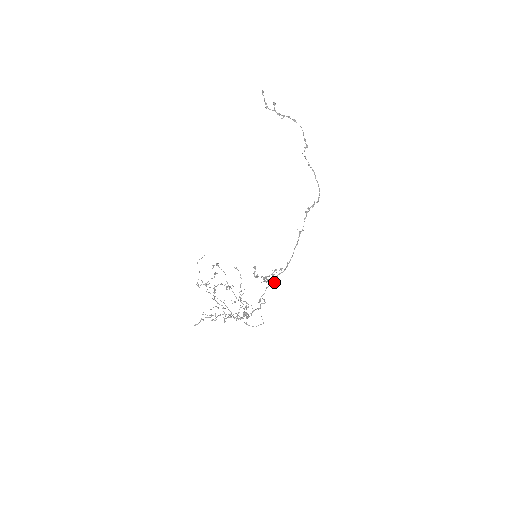
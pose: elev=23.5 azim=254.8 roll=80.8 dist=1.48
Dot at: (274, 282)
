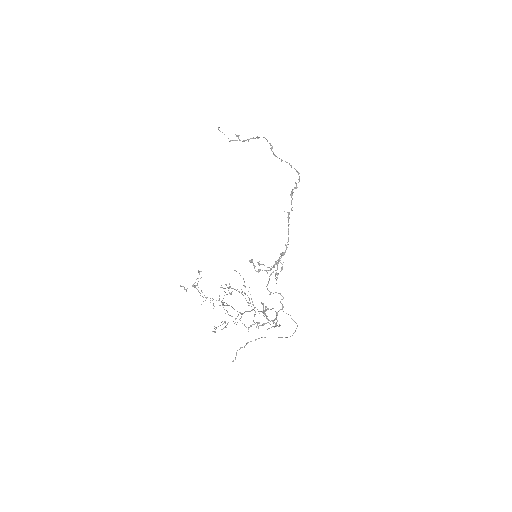
Dot at: occluded
